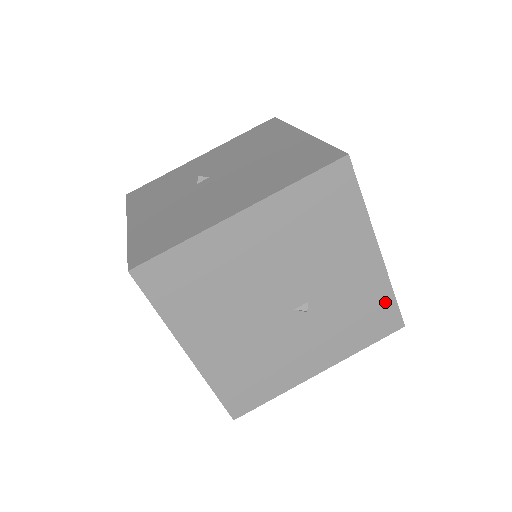
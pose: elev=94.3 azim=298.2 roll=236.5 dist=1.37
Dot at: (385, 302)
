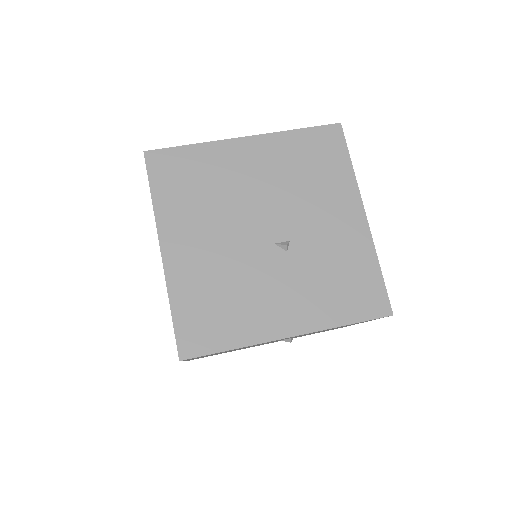
Dot at: (370, 274)
